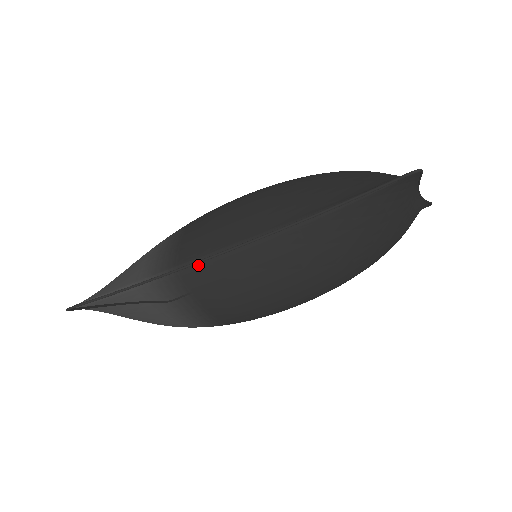
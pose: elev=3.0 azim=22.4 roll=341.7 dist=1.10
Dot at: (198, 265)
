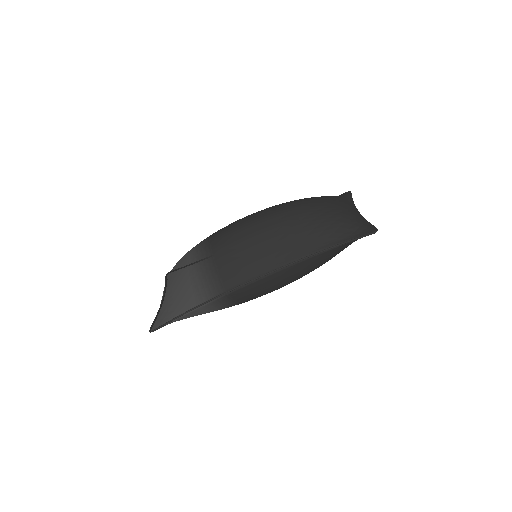
Dot at: (241, 287)
